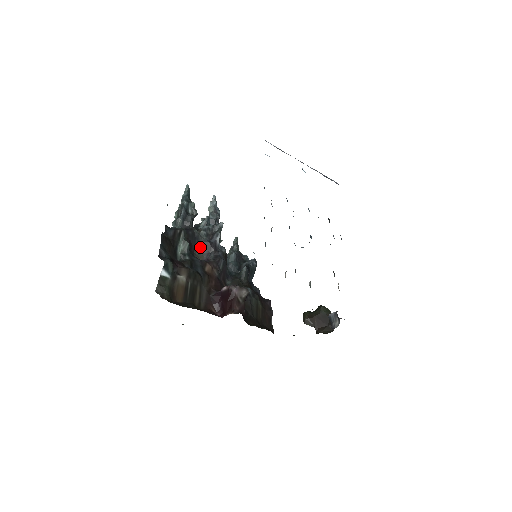
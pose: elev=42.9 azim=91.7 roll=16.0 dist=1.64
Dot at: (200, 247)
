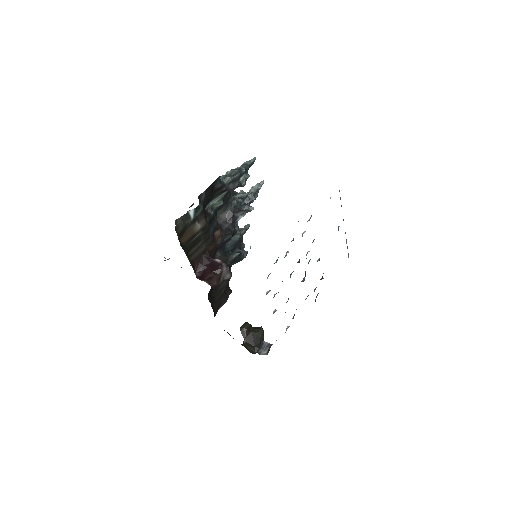
Dot at: (224, 211)
